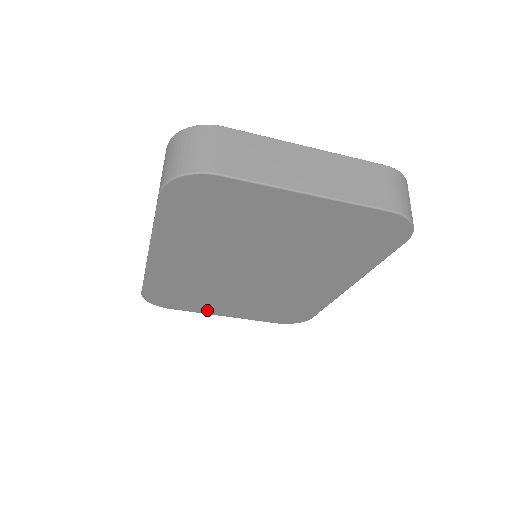
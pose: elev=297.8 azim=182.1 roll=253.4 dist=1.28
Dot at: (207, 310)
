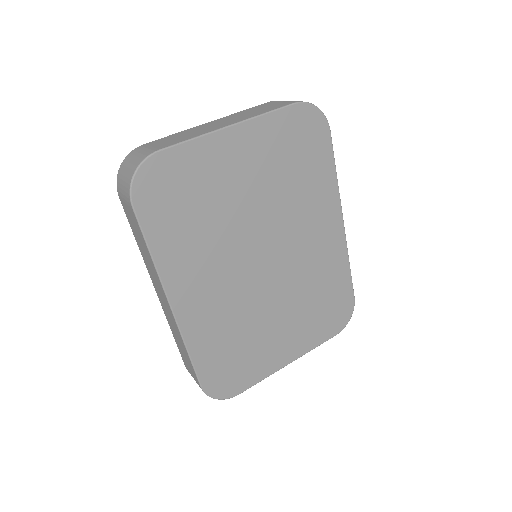
Dot at: (270, 366)
